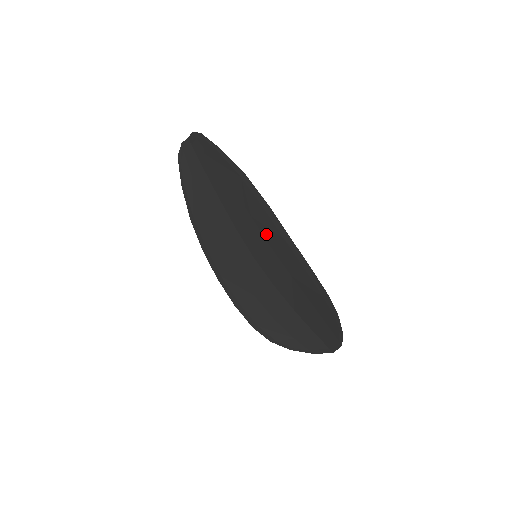
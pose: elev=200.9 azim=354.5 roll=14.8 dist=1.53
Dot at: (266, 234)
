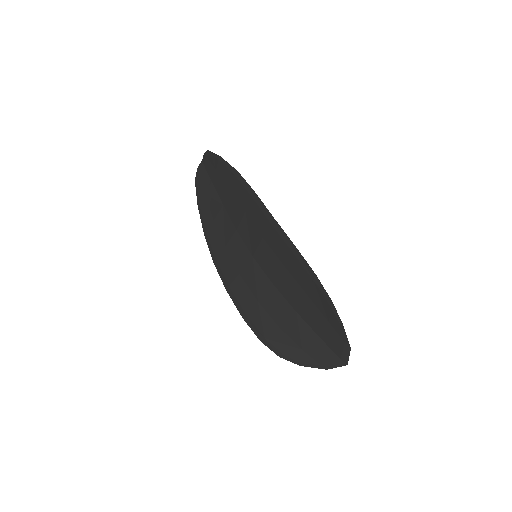
Dot at: (258, 225)
